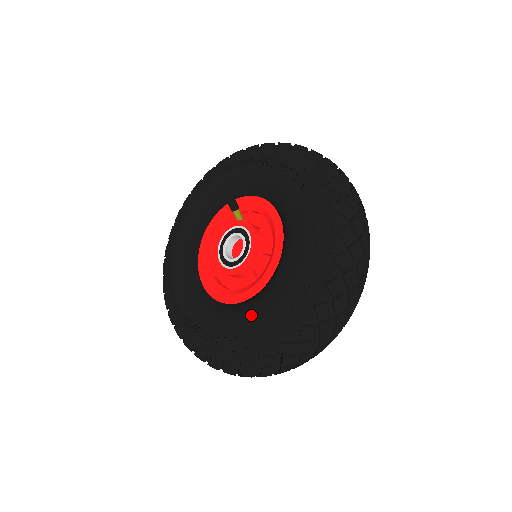
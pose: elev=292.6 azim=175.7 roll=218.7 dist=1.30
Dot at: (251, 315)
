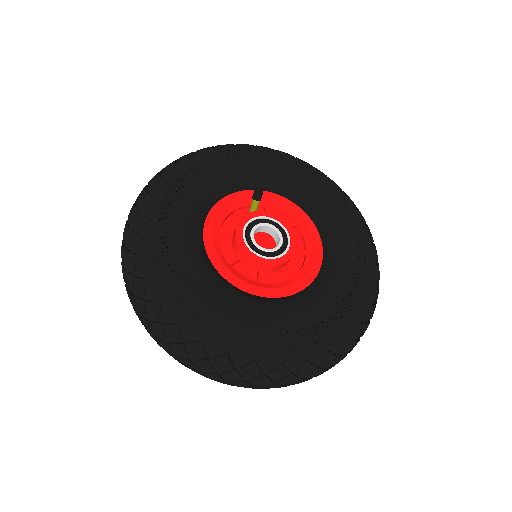
Dot at: (317, 308)
